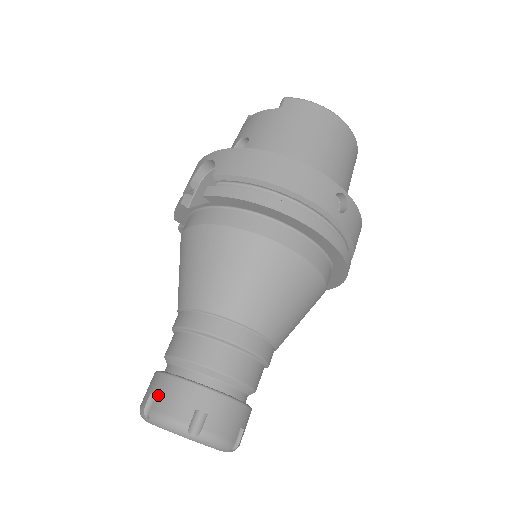
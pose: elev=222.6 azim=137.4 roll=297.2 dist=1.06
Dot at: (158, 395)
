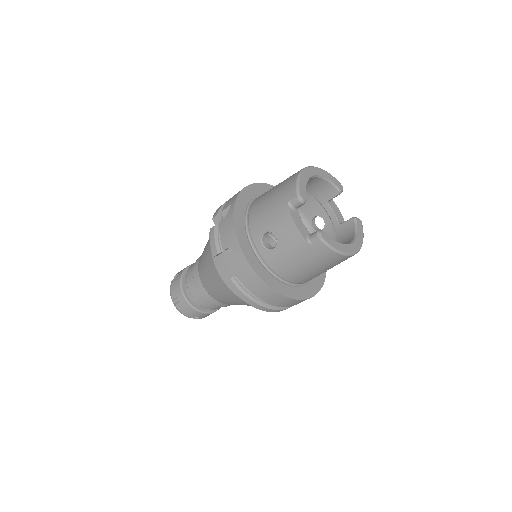
Dot at: (180, 304)
